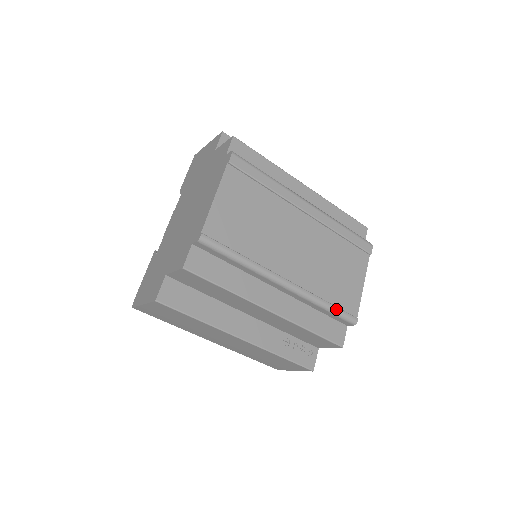
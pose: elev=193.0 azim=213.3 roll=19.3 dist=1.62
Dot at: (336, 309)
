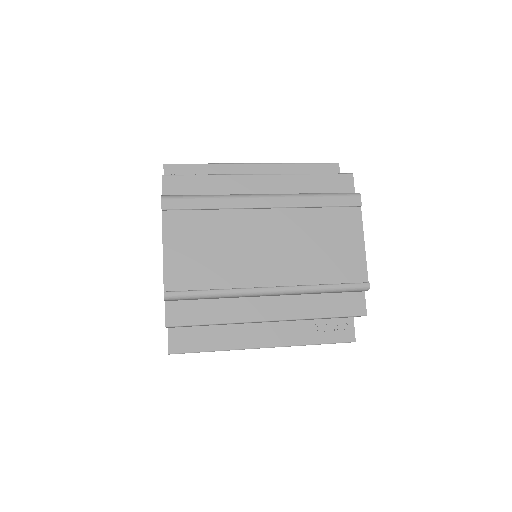
Dot at: (338, 287)
